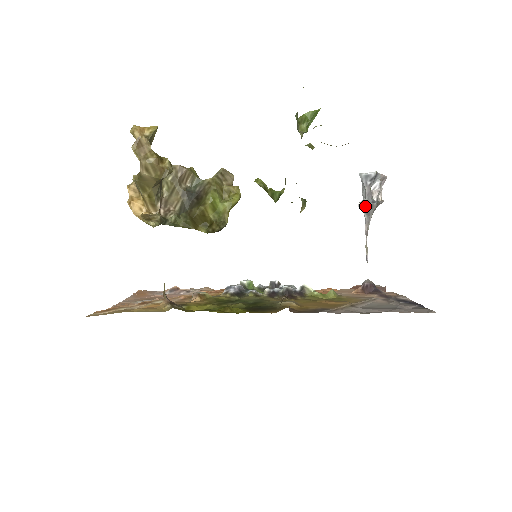
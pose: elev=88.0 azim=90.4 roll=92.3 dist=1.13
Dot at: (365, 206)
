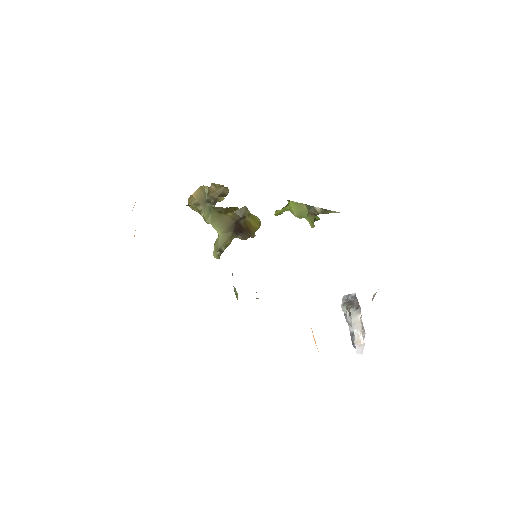
Dot at: (347, 302)
